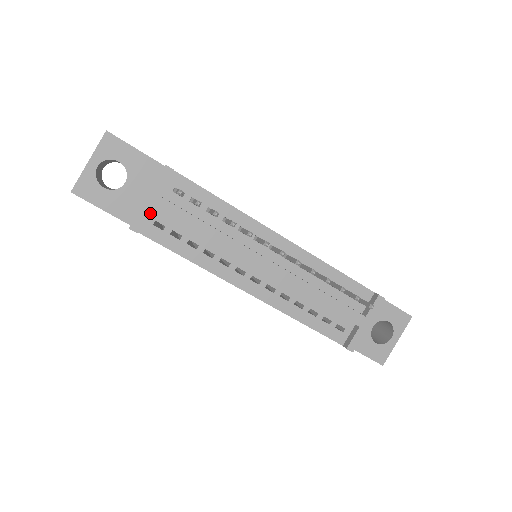
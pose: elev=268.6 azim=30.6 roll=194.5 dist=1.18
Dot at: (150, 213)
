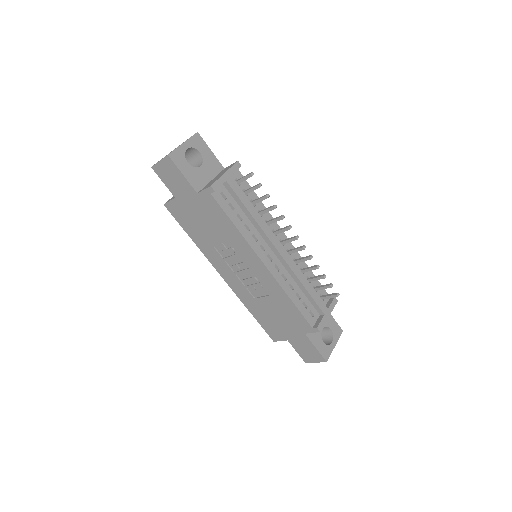
Dot at: (220, 186)
